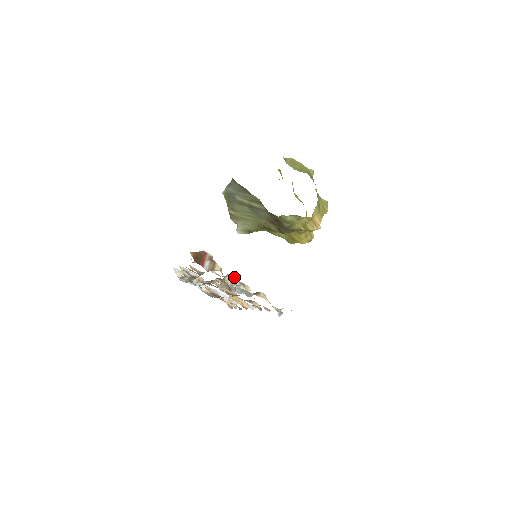
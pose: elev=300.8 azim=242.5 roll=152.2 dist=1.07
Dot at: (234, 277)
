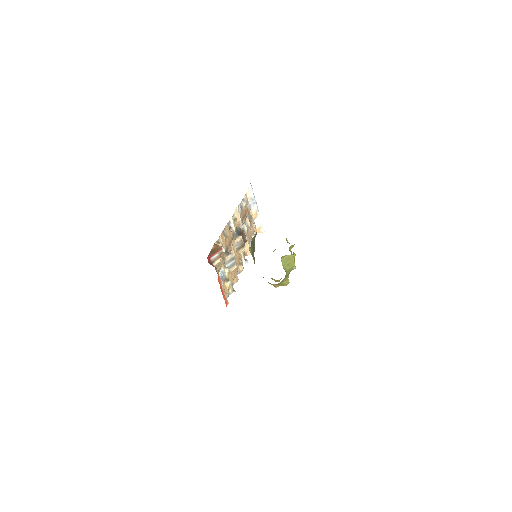
Dot at: (234, 258)
